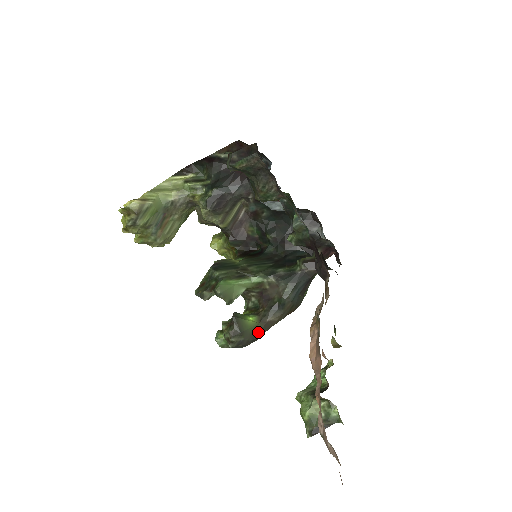
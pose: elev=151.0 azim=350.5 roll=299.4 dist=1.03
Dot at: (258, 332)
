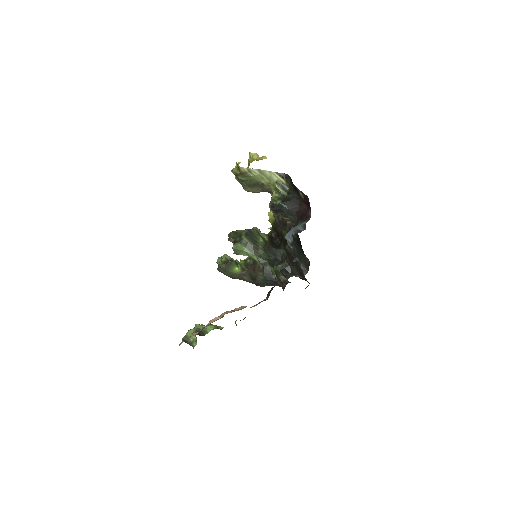
Dot at: (235, 276)
